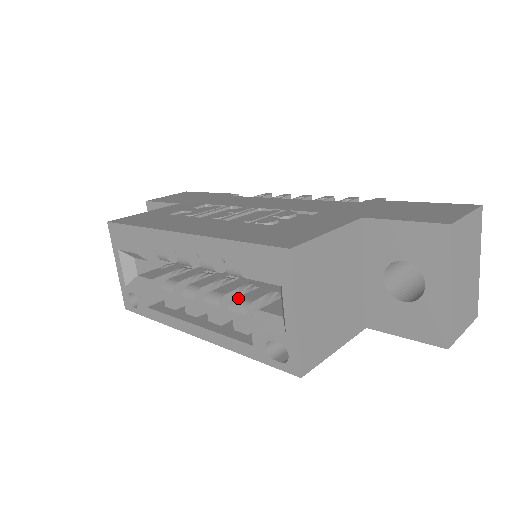
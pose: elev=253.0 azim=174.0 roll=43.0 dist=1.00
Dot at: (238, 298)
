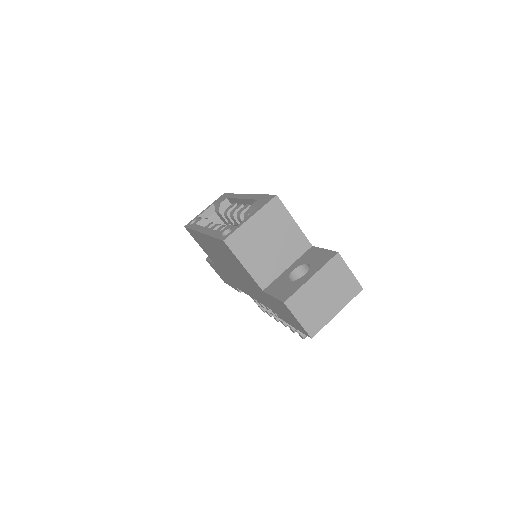
Dot at: occluded
